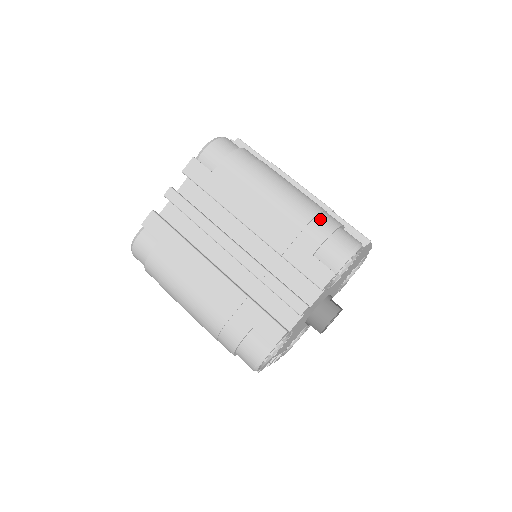
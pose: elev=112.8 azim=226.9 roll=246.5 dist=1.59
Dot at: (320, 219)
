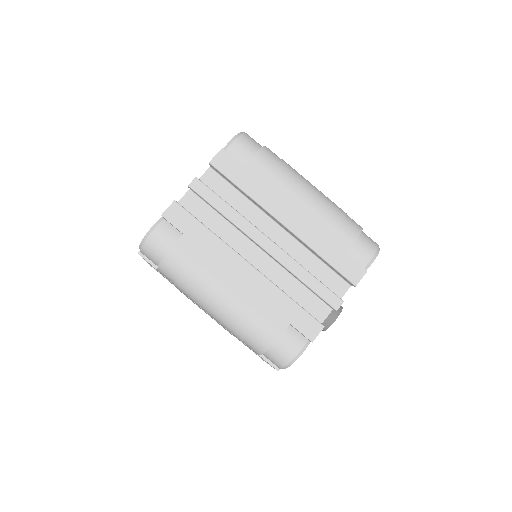
Dot at: (348, 220)
